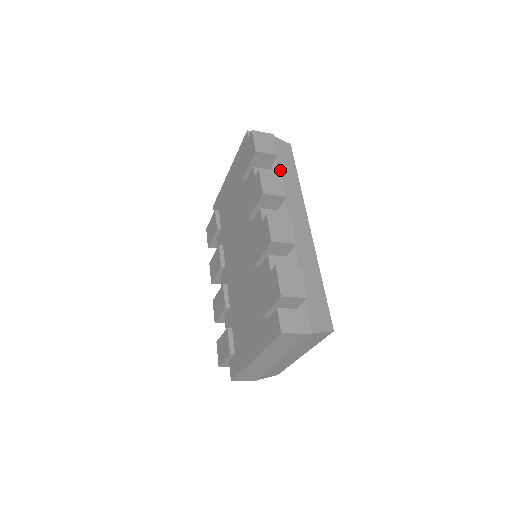
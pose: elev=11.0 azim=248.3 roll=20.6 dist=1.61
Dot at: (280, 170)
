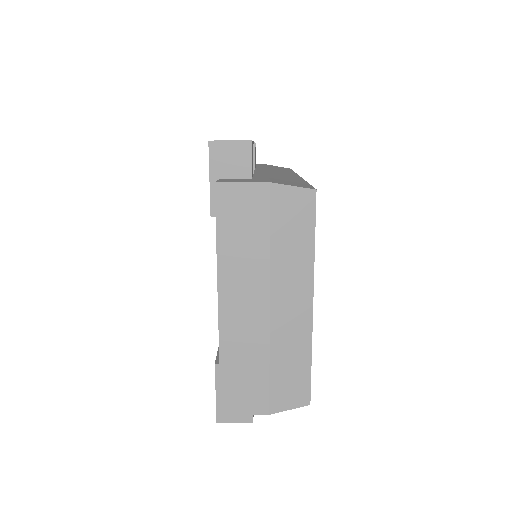
Dot at: occluded
